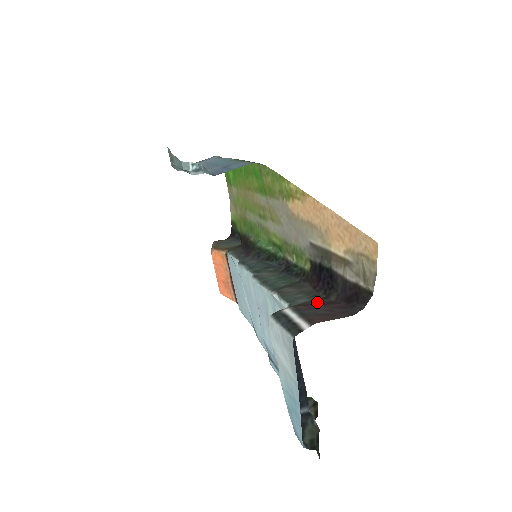
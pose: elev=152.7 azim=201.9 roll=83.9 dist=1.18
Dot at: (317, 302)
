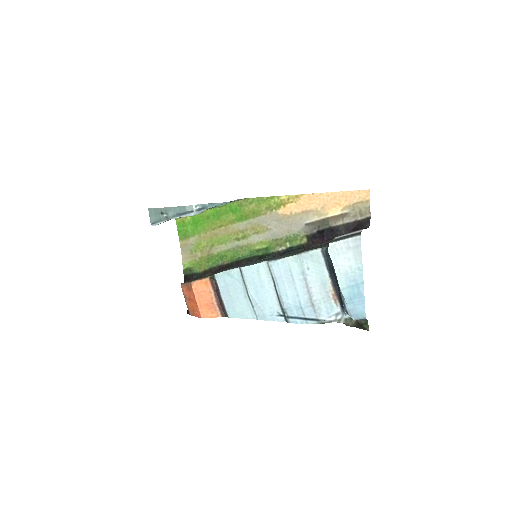
Dot at: occluded
